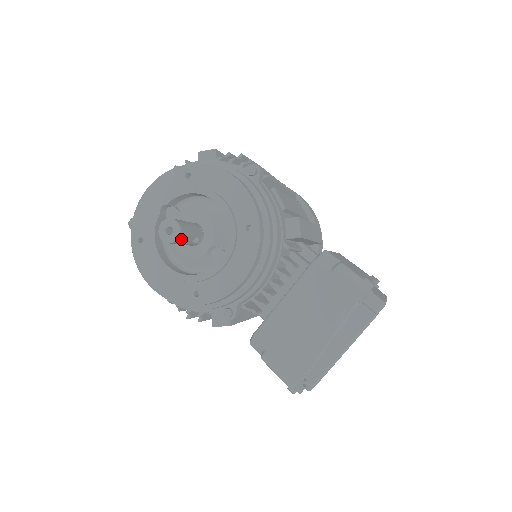
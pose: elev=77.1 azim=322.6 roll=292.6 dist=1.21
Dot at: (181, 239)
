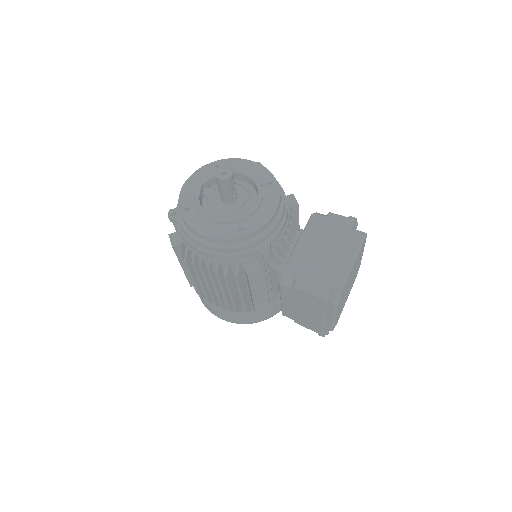
Dot at: (229, 185)
